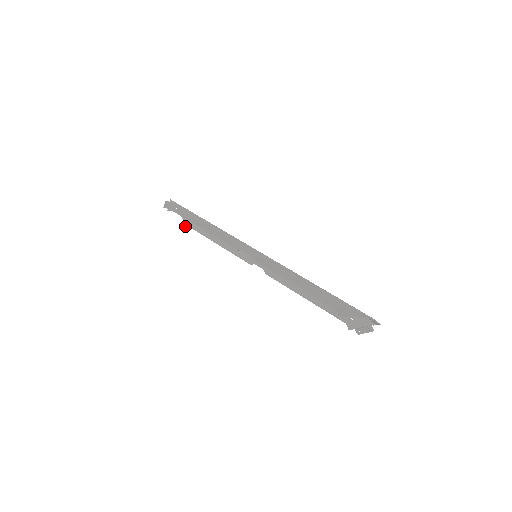
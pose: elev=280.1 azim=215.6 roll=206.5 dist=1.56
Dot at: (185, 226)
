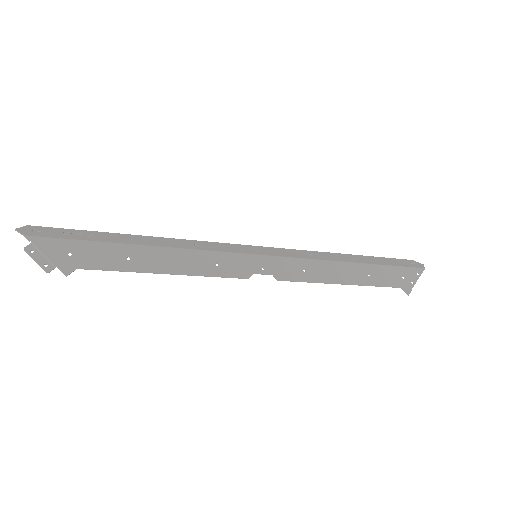
Dot at: occluded
